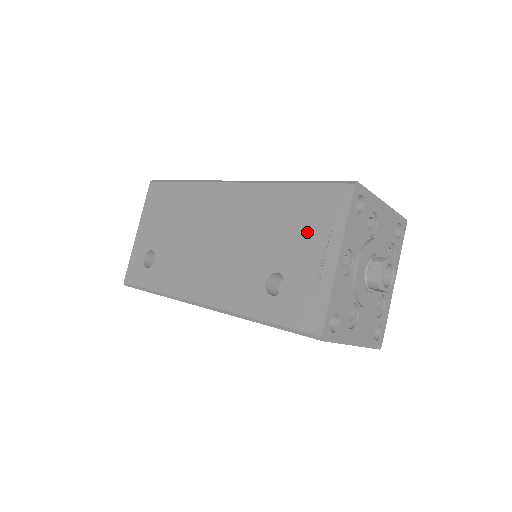
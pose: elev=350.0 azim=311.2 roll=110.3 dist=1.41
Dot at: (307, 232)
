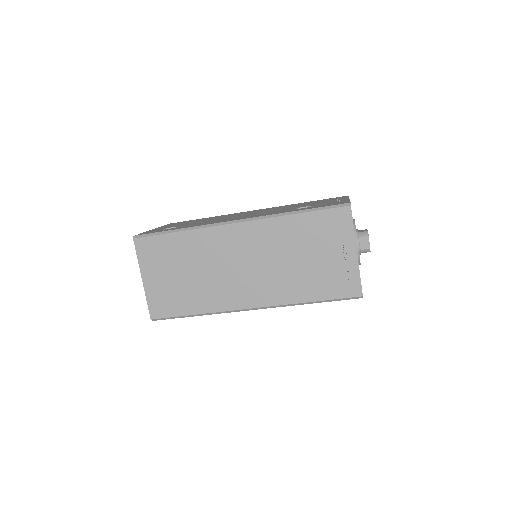
Dot at: (323, 201)
